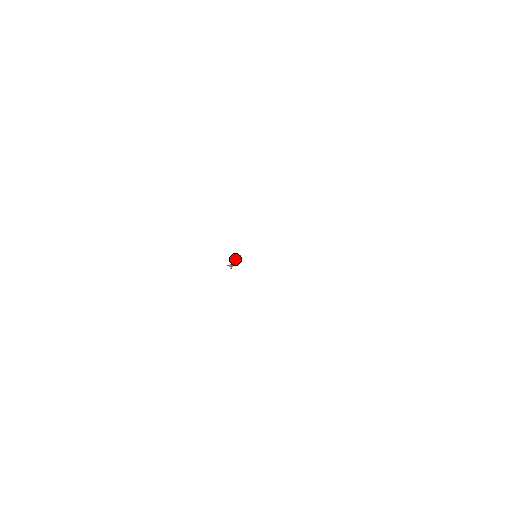
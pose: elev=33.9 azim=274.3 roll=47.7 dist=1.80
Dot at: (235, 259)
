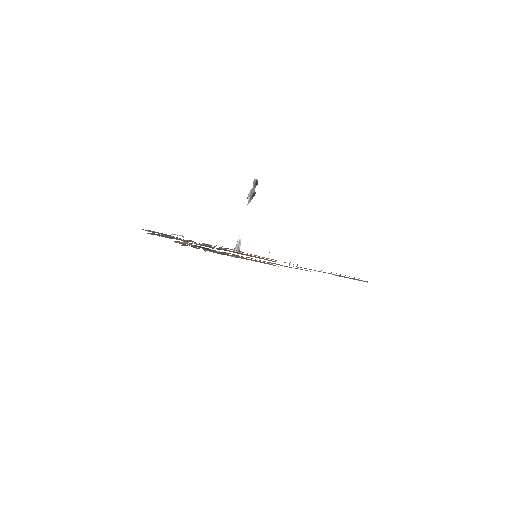
Dot at: (247, 204)
